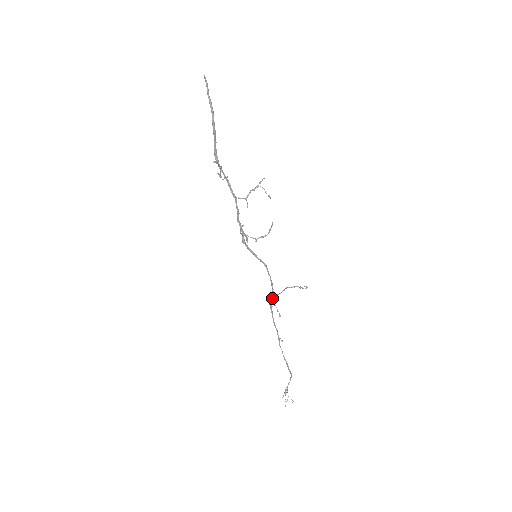
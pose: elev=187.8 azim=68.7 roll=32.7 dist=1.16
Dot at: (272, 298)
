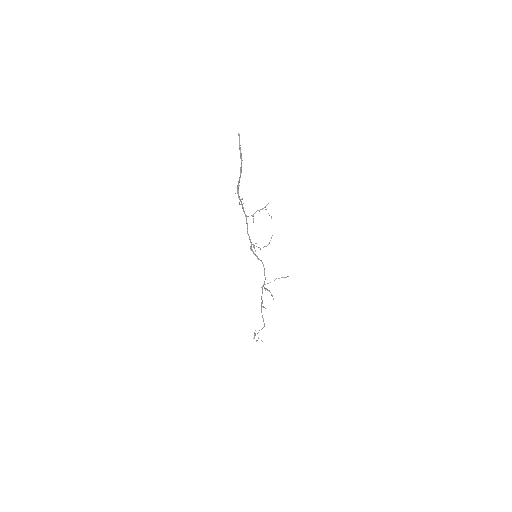
Dot at: (265, 284)
